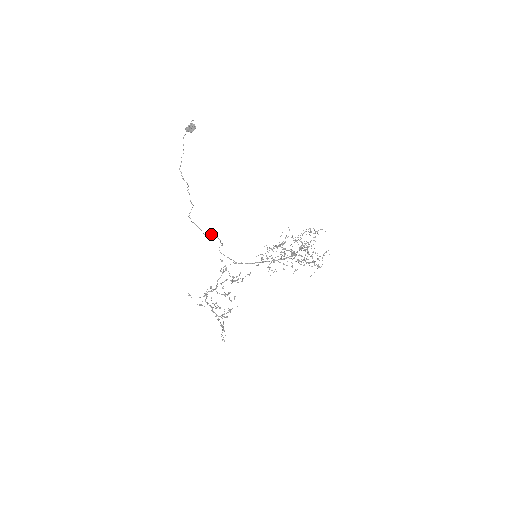
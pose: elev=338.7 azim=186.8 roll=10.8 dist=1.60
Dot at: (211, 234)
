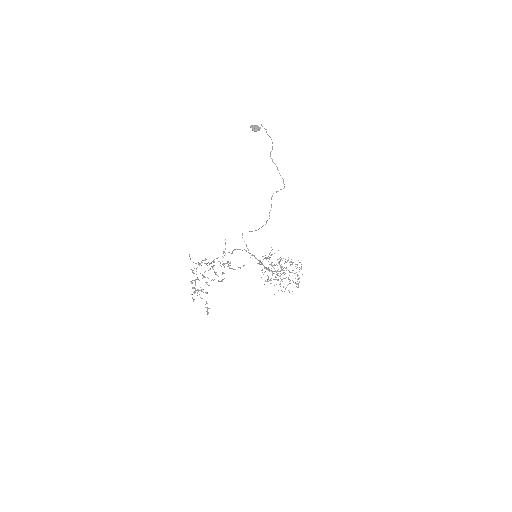
Dot at: occluded
